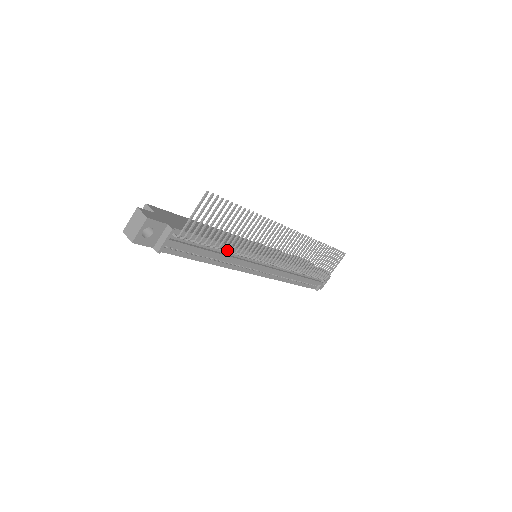
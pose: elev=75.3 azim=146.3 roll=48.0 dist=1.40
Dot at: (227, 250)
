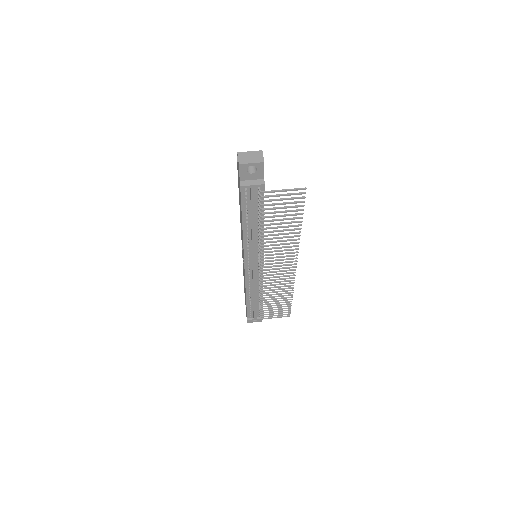
Dot at: (262, 232)
